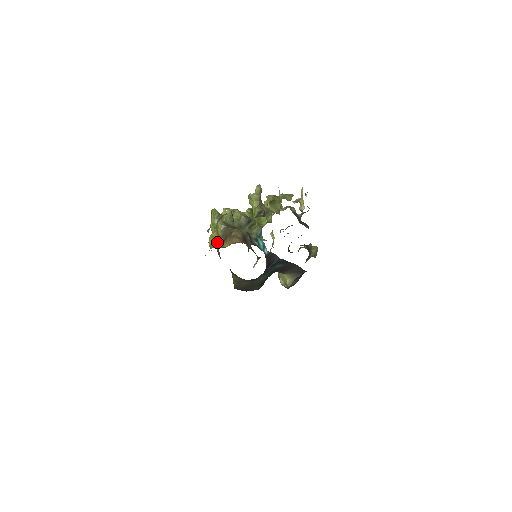
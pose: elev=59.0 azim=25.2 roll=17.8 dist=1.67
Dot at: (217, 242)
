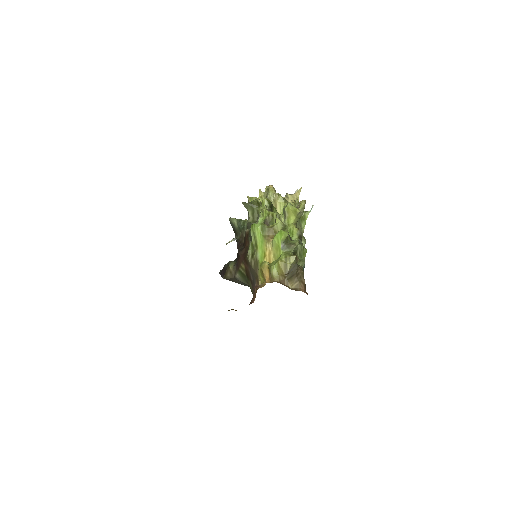
Dot at: (283, 276)
